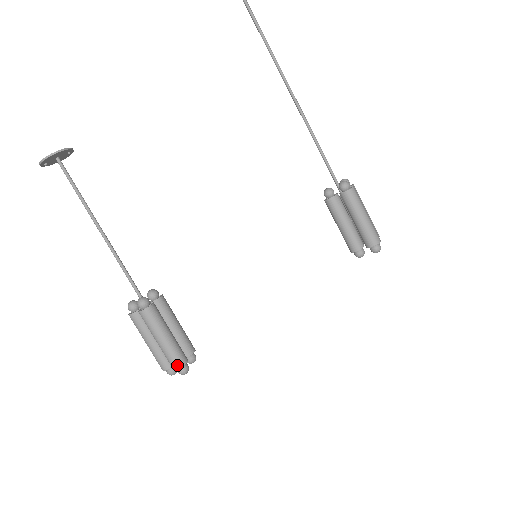
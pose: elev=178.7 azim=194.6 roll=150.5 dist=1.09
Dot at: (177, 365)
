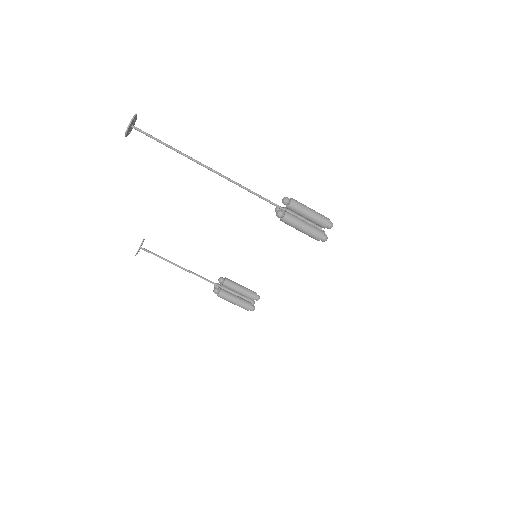
Dot at: (247, 310)
